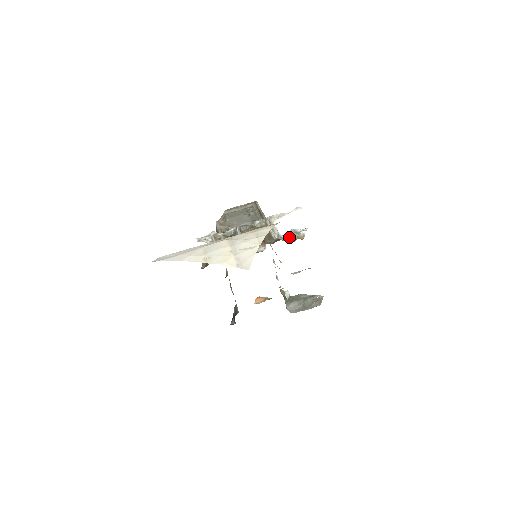
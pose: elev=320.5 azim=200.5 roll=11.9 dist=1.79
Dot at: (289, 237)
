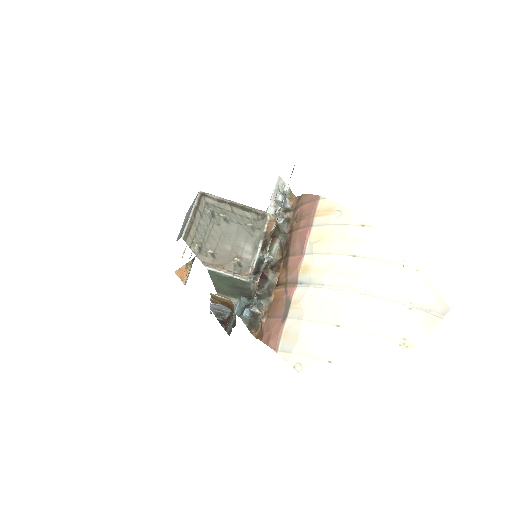
Dot at: (282, 207)
